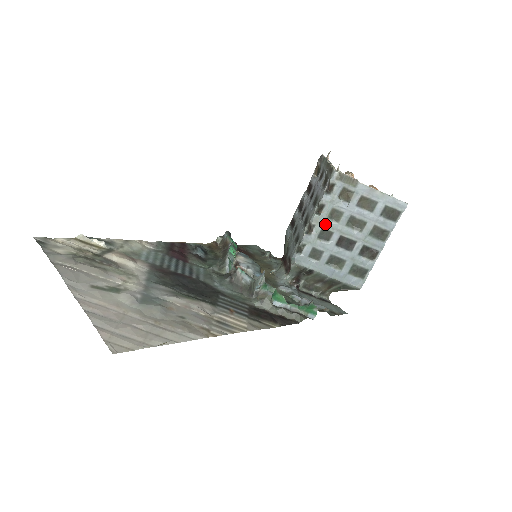
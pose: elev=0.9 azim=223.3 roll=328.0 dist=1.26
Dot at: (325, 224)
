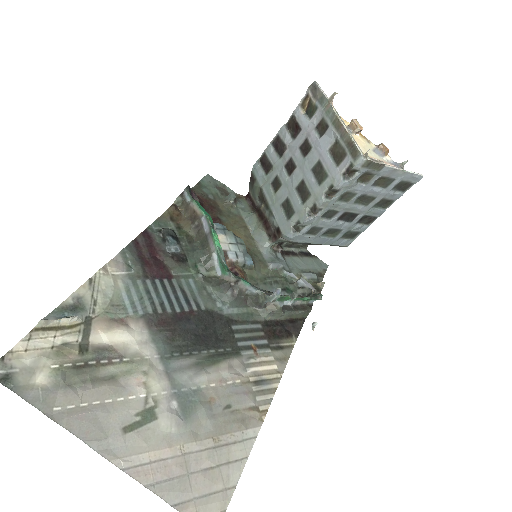
Dot at: (333, 206)
